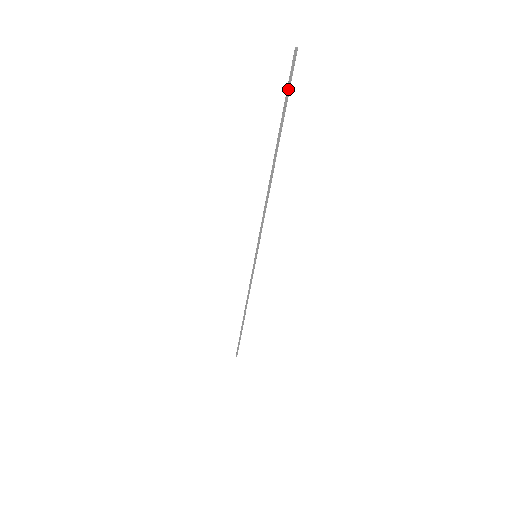
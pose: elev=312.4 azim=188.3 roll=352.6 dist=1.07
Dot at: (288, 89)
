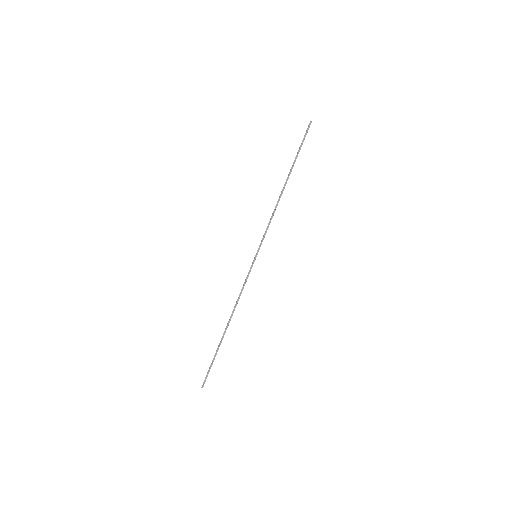
Dot at: (303, 140)
